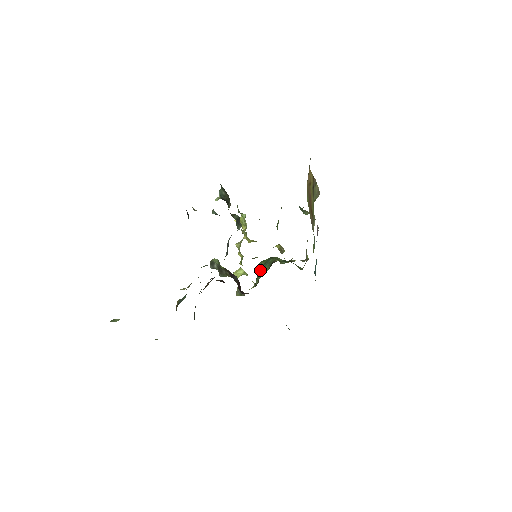
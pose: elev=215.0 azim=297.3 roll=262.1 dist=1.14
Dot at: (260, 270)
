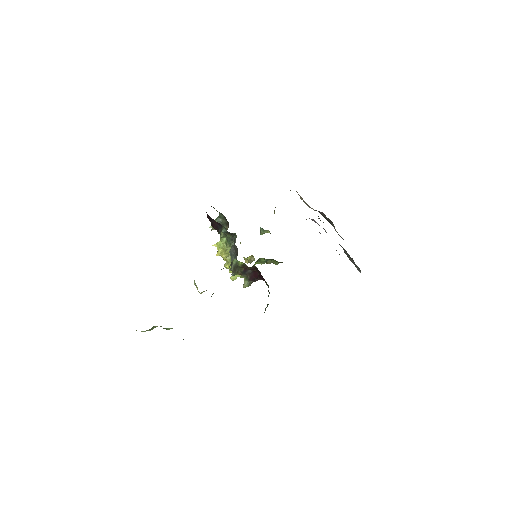
Dot at: occluded
